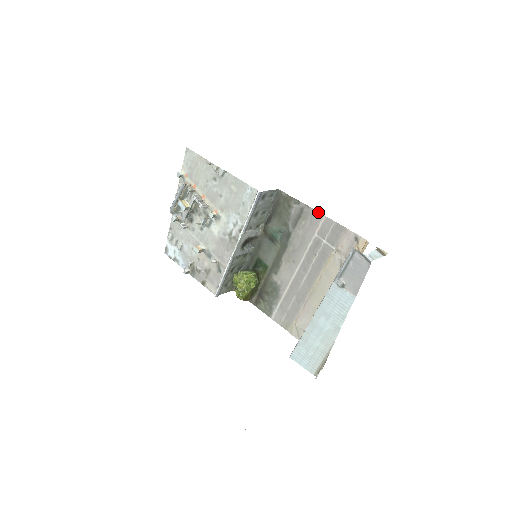
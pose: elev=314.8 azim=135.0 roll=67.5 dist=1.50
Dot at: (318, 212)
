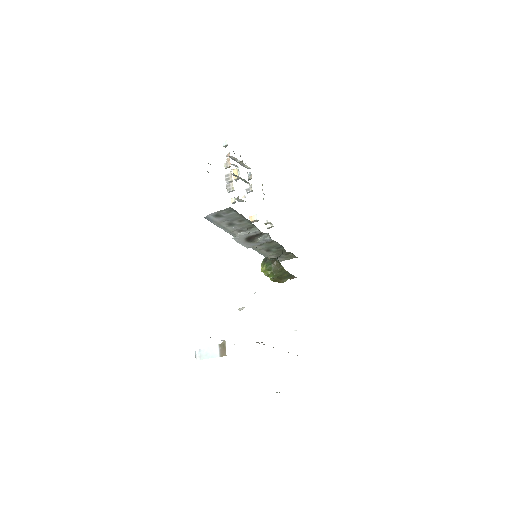
Dot at: occluded
